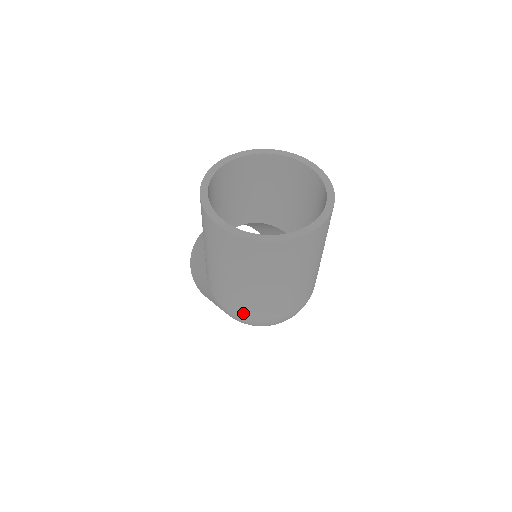
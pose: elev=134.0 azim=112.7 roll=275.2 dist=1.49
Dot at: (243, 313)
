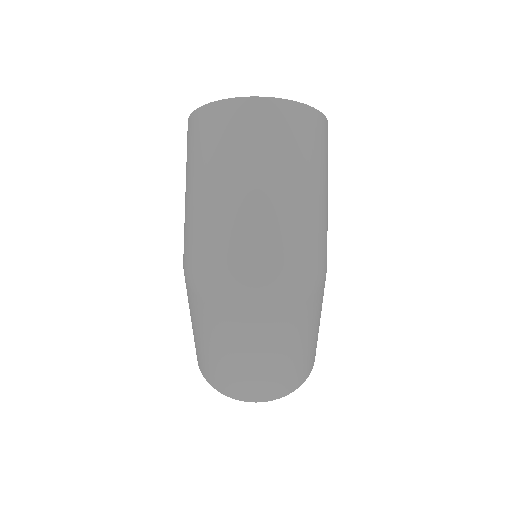
Dot at: (201, 253)
